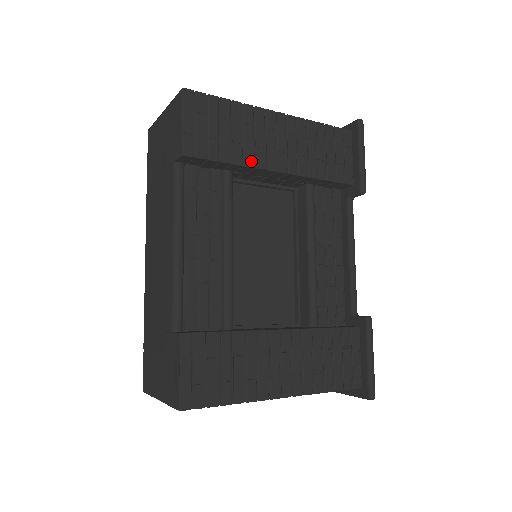
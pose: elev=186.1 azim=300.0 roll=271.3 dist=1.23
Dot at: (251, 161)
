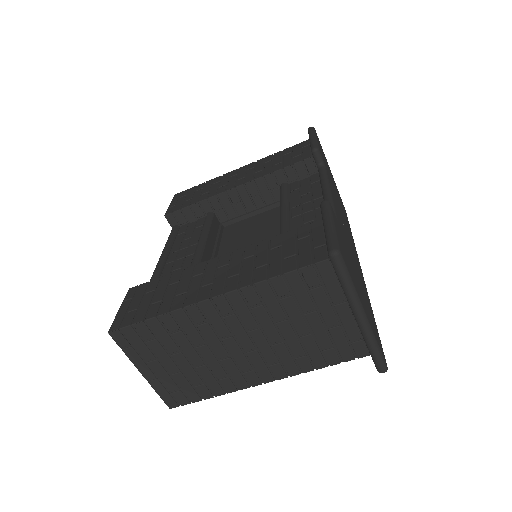
Dot at: (214, 194)
